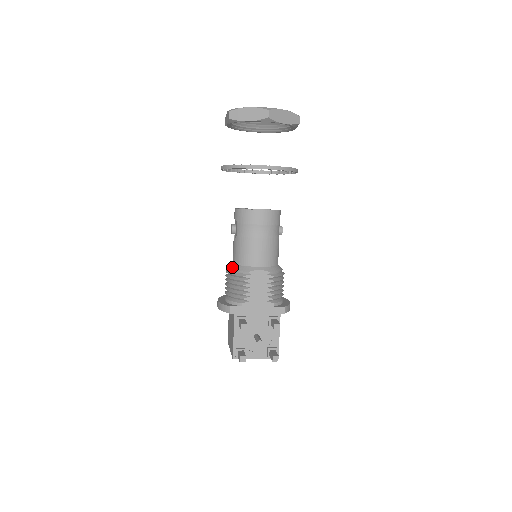
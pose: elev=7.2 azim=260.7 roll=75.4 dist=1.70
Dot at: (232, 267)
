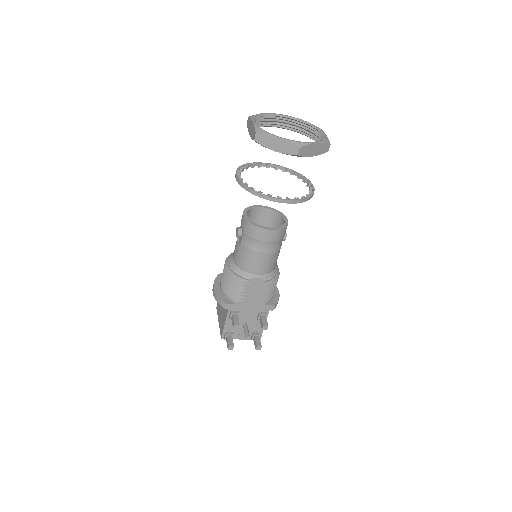
Dot at: (232, 267)
